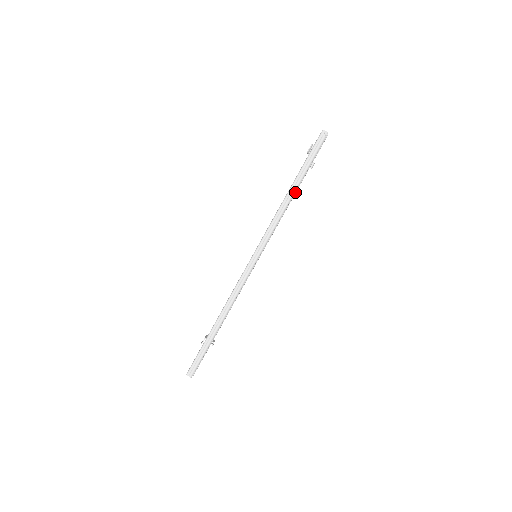
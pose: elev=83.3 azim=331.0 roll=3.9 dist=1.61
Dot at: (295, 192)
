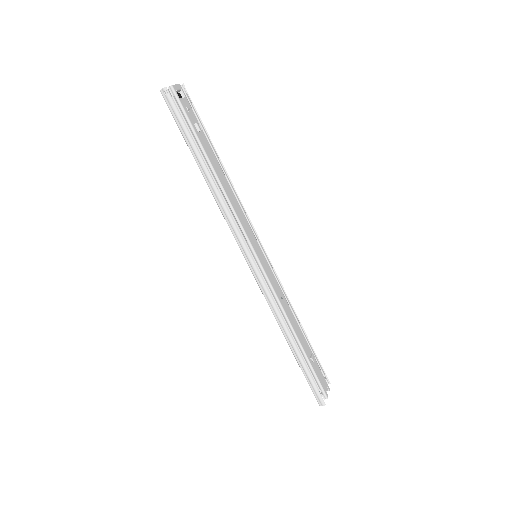
Dot at: (213, 170)
